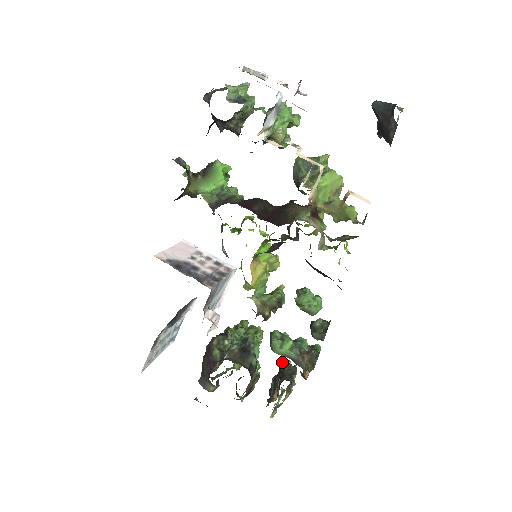
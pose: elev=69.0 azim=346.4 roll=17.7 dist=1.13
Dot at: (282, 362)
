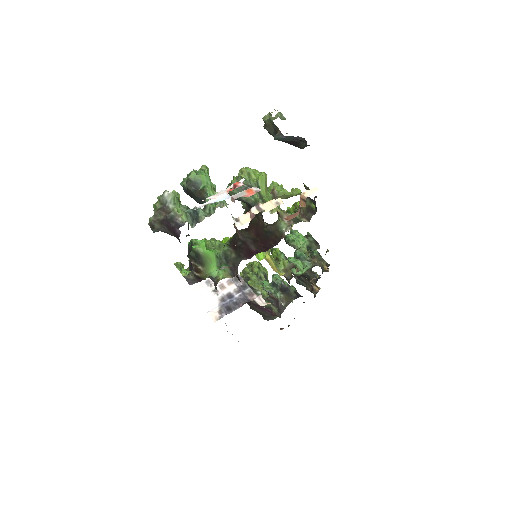
Dot at: occluded
